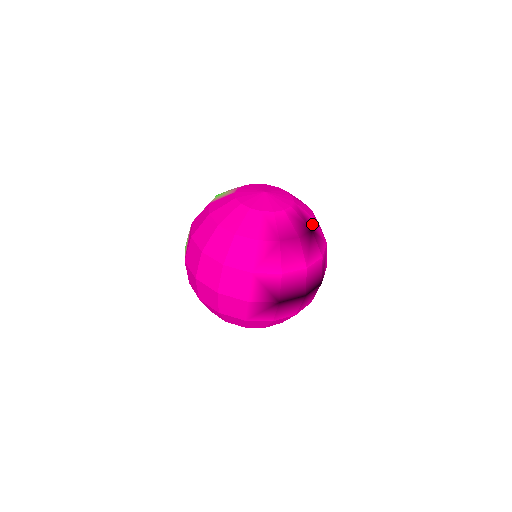
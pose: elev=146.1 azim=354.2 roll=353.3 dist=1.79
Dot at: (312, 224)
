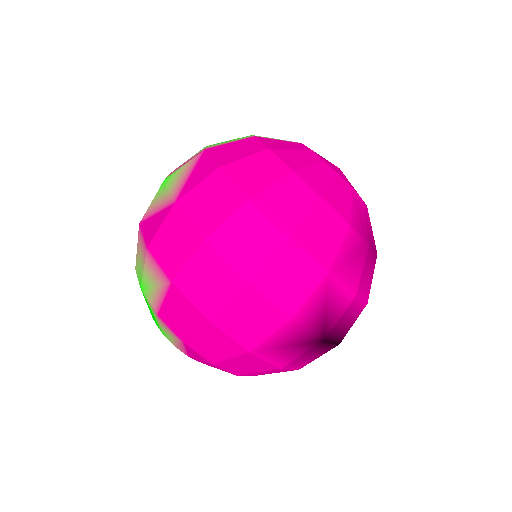
Dot at: occluded
